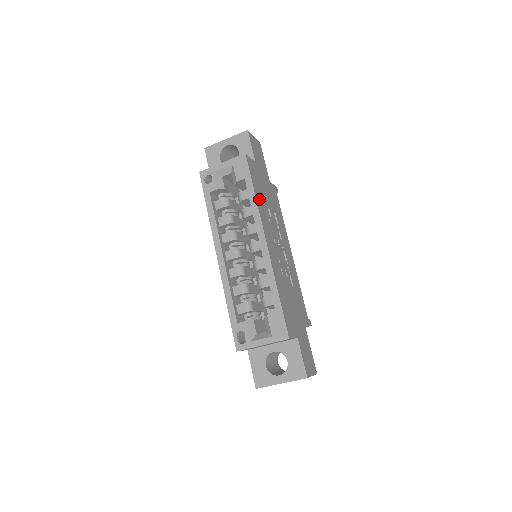
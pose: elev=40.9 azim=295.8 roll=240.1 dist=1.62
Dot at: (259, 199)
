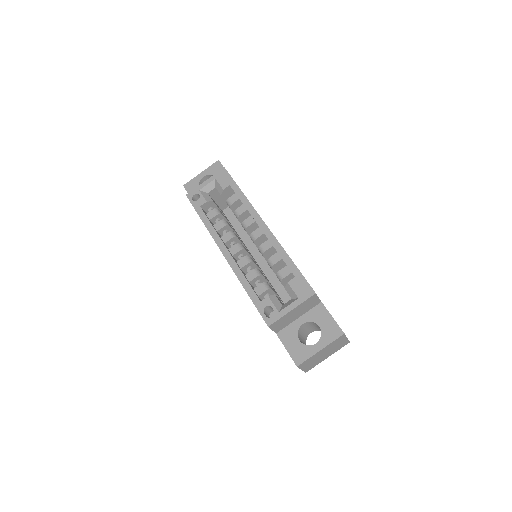
Dot at: occluded
